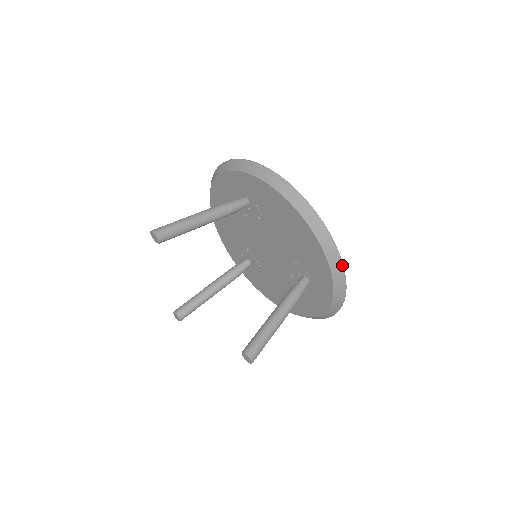
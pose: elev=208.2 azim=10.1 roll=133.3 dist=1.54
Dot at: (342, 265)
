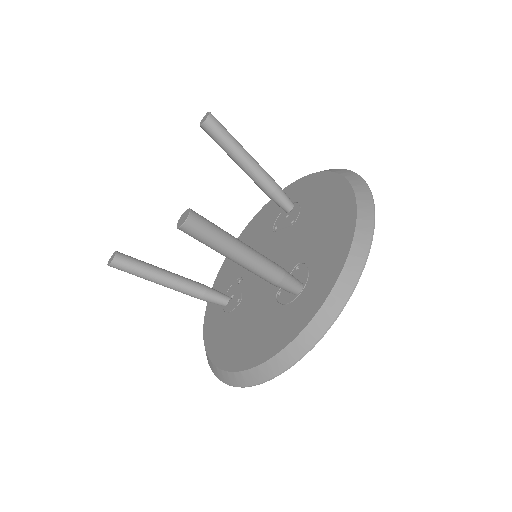
Dot at: (367, 254)
